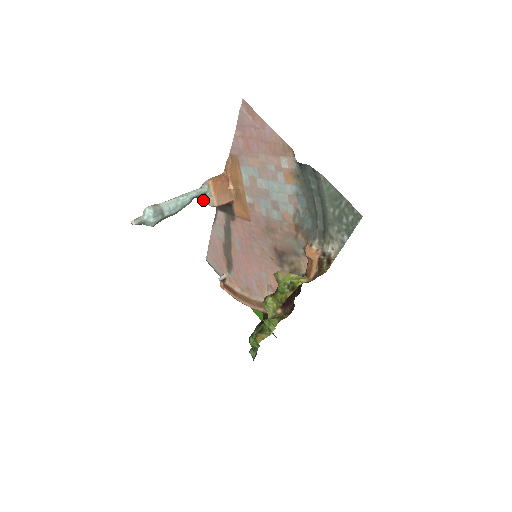
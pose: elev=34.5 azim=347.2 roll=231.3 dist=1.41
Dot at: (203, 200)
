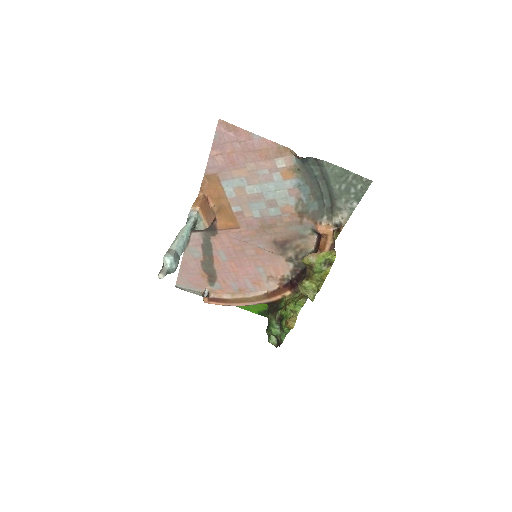
Dot at: (194, 227)
